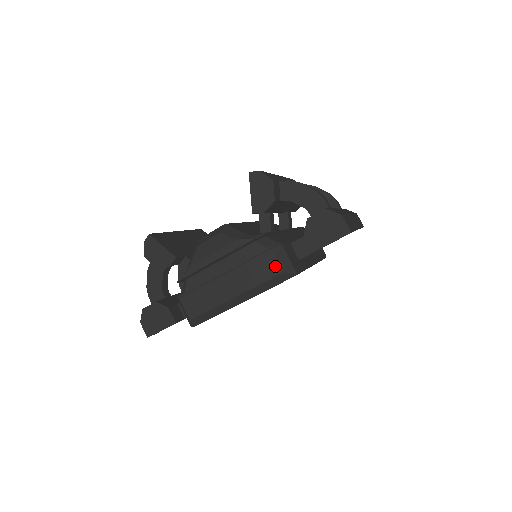
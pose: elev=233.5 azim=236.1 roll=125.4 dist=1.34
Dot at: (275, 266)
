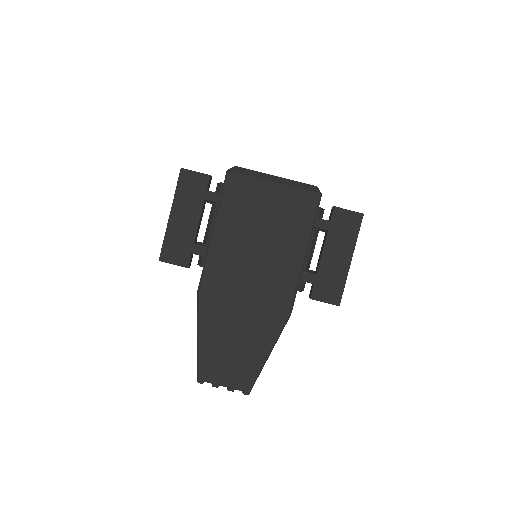
Dot at: occluded
